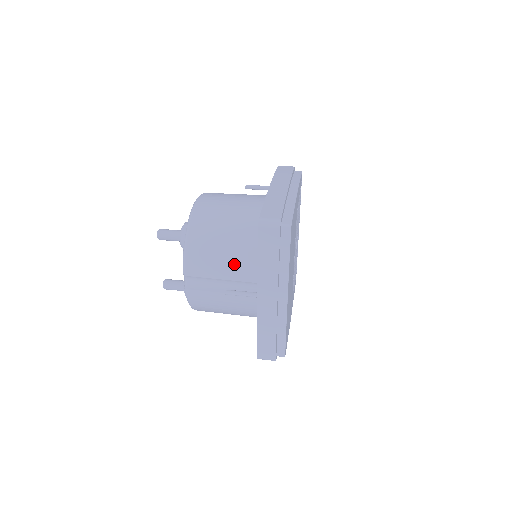
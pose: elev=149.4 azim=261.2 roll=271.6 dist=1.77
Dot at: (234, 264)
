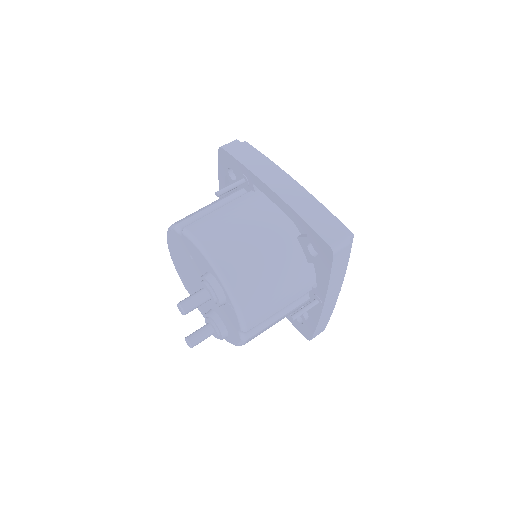
Dot at: (289, 291)
